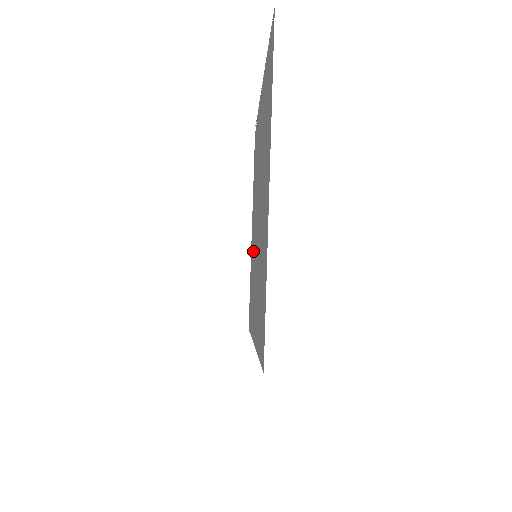
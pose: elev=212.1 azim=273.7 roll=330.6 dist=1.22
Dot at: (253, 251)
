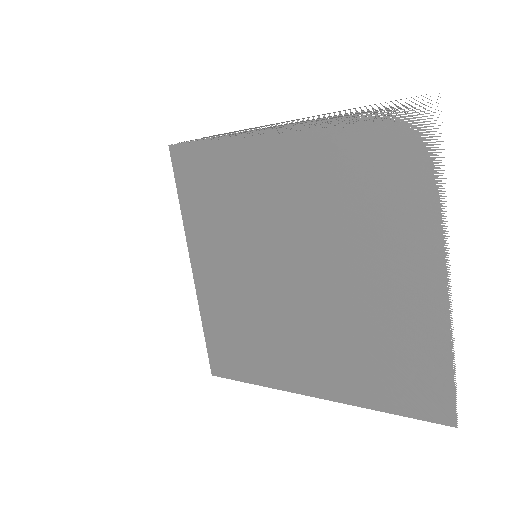
Dot at: (254, 199)
